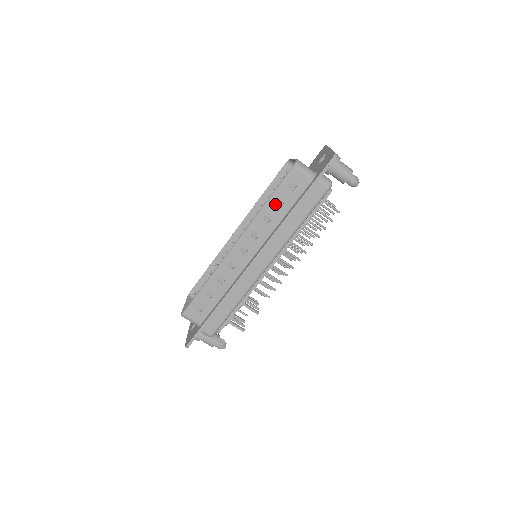
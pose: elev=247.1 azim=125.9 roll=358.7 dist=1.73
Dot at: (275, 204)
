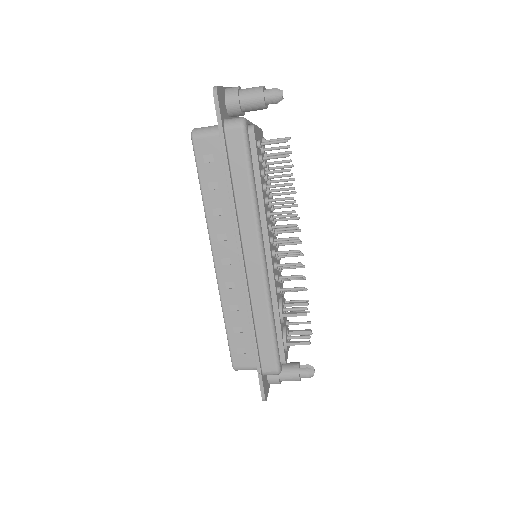
Dot at: (211, 191)
